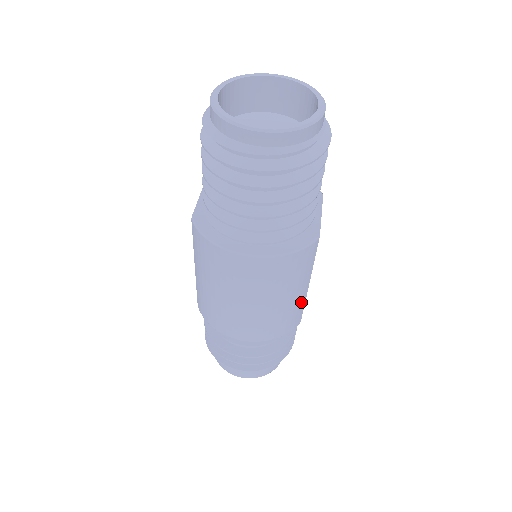
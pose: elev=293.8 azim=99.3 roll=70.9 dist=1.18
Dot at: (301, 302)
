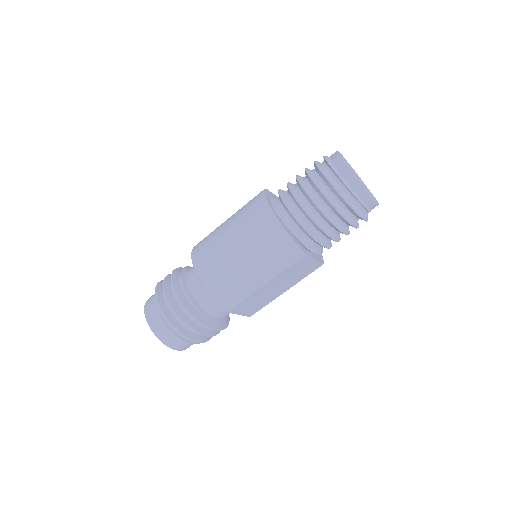
Dot at: (248, 290)
